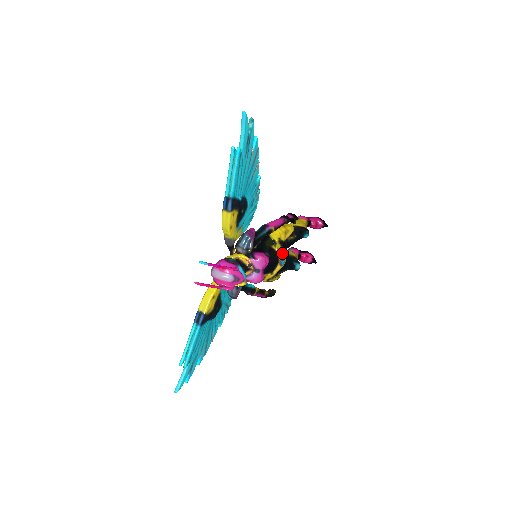
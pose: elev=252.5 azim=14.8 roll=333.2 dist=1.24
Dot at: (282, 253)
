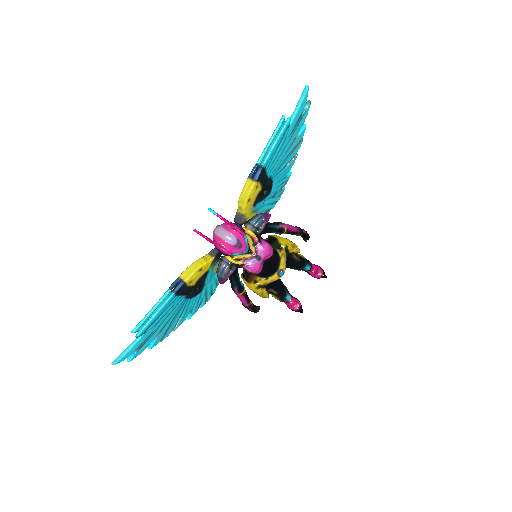
Dot at: (284, 261)
